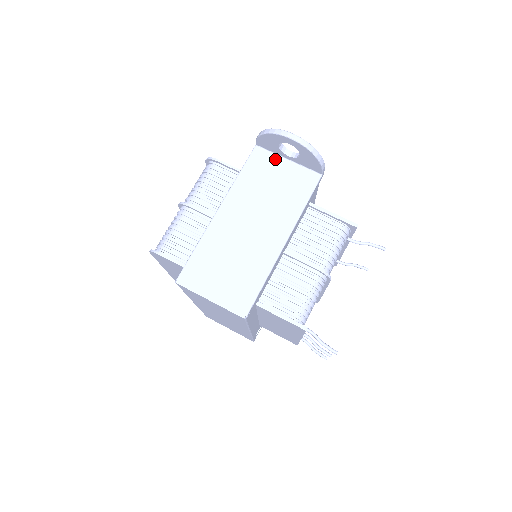
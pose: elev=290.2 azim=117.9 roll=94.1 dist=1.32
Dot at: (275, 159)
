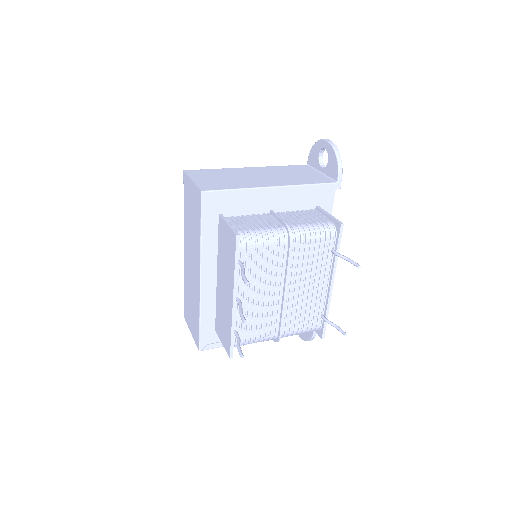
Dot at: (312, 170)
